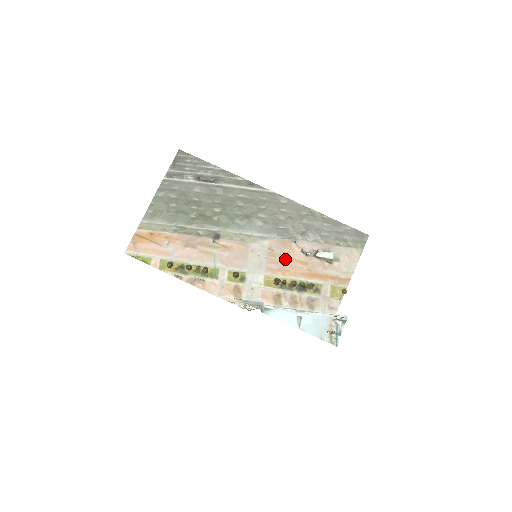
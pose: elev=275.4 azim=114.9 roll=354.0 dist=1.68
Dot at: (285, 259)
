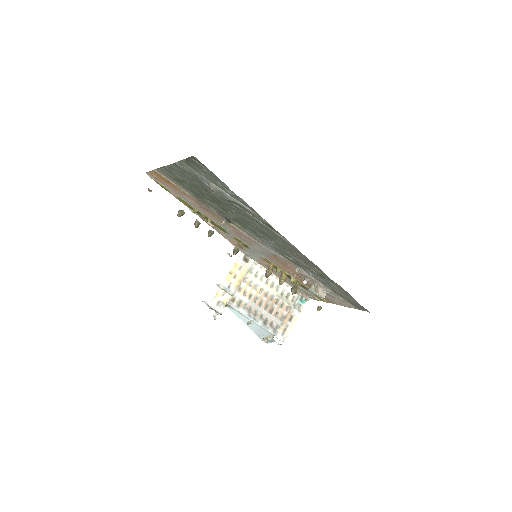
Dot at: (286, 266)
